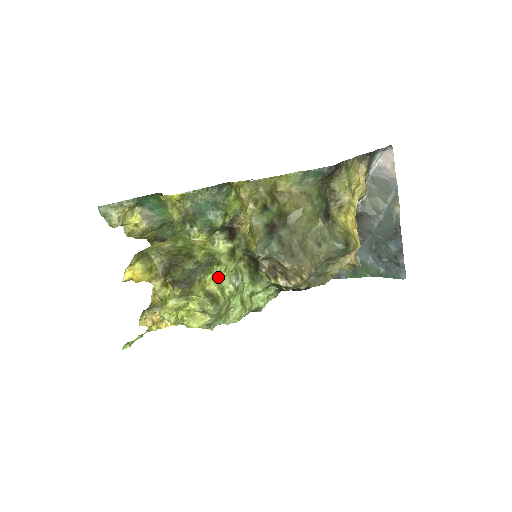
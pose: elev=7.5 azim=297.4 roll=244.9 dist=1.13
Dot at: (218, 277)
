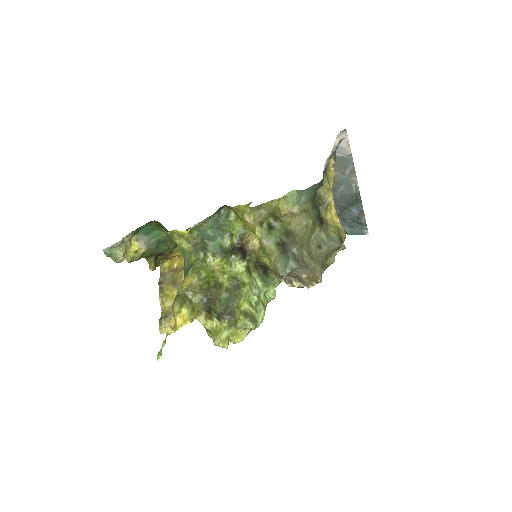
Dot at: (247, 296)
